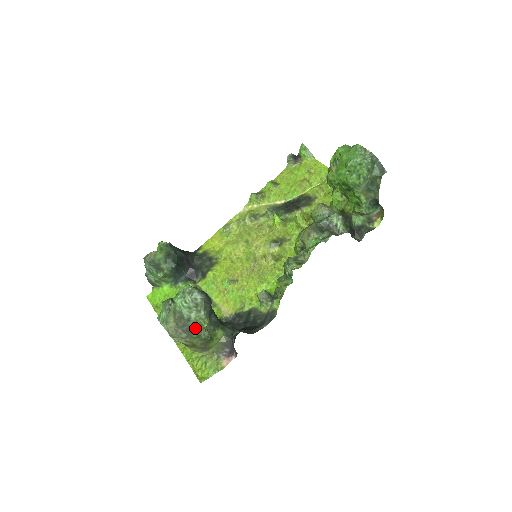
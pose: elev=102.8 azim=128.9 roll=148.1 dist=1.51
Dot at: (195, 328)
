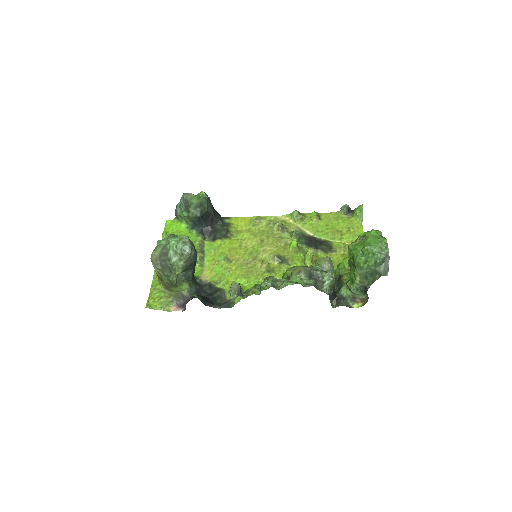
Dot at: (170, 269)
